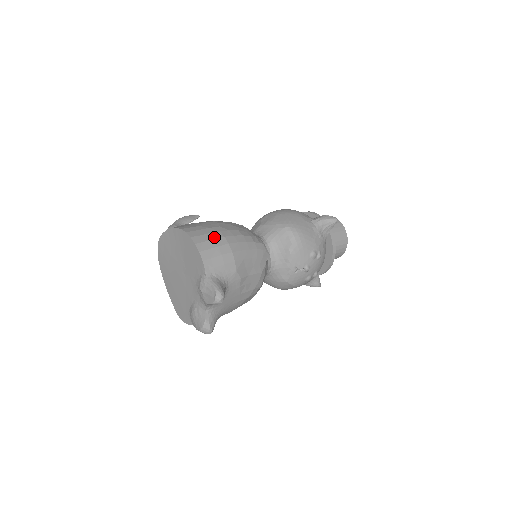
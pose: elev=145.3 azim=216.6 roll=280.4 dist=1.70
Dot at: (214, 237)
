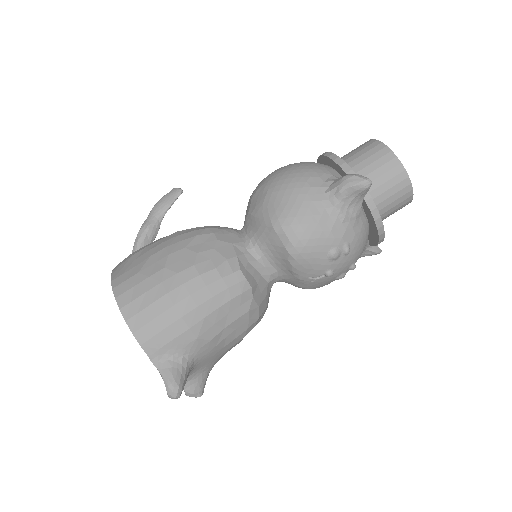
Dot at: (152, 299)
